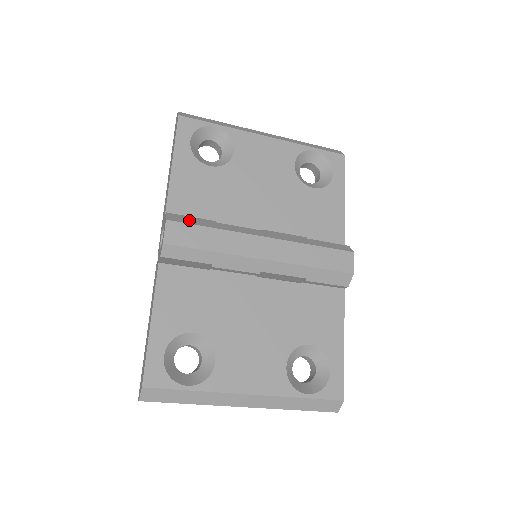
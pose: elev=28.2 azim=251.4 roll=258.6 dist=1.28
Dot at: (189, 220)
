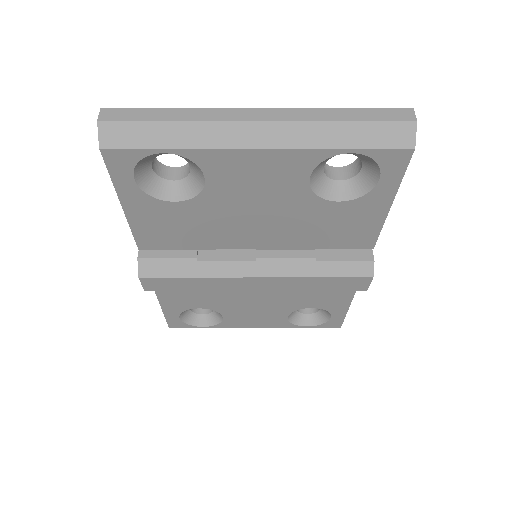
Dot at: (164, 269)
